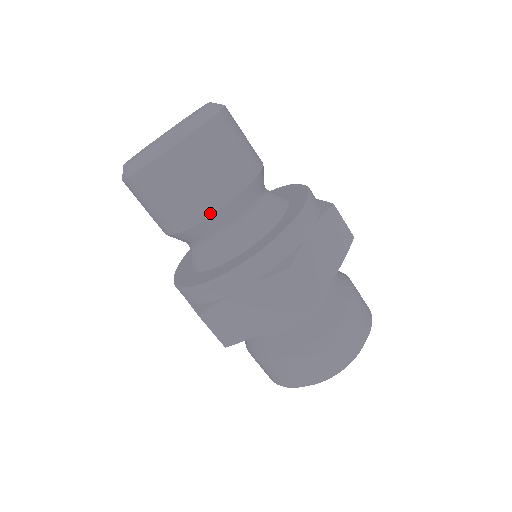
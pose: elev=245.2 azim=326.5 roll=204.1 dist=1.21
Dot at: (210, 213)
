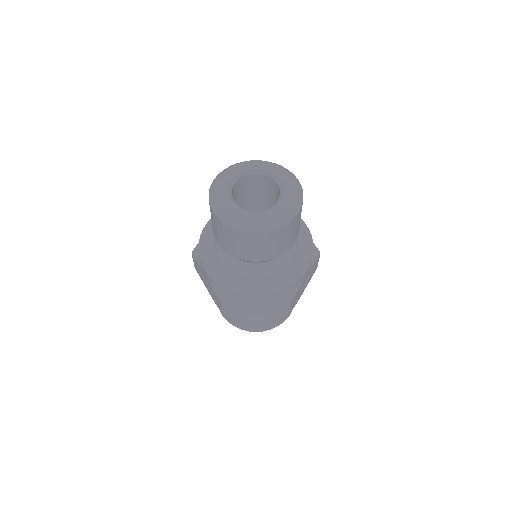
Dot at: (222, 247)
